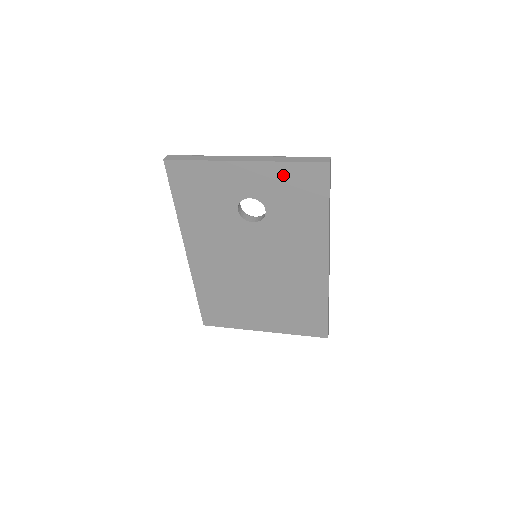
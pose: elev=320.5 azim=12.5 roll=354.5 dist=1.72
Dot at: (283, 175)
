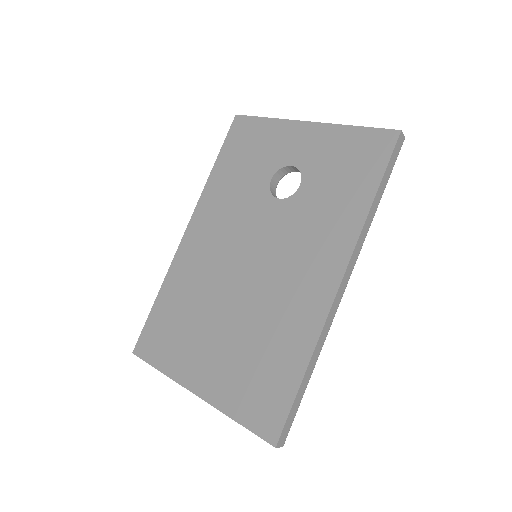
Dot at: (341, 141)
